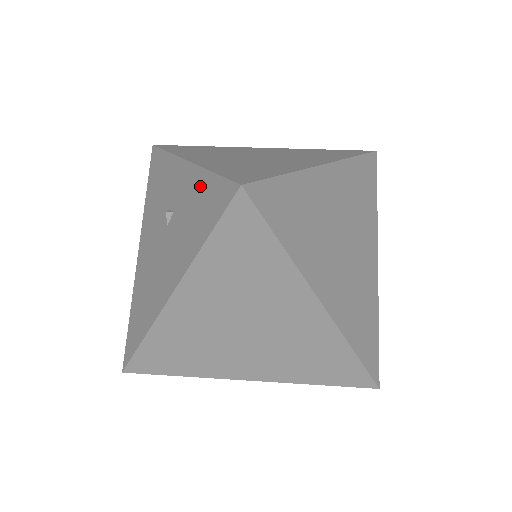
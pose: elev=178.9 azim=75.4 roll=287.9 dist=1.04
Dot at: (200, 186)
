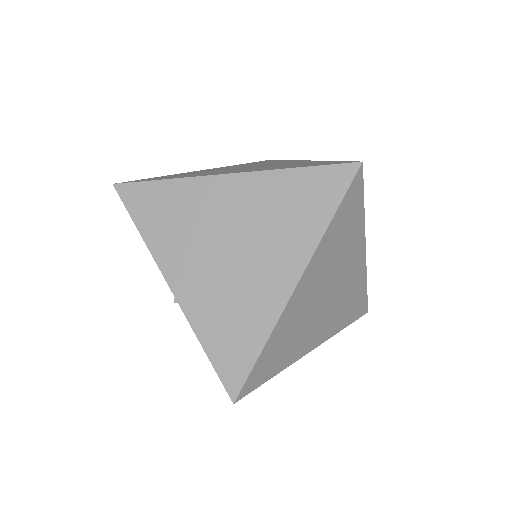
Dot at: occluded
